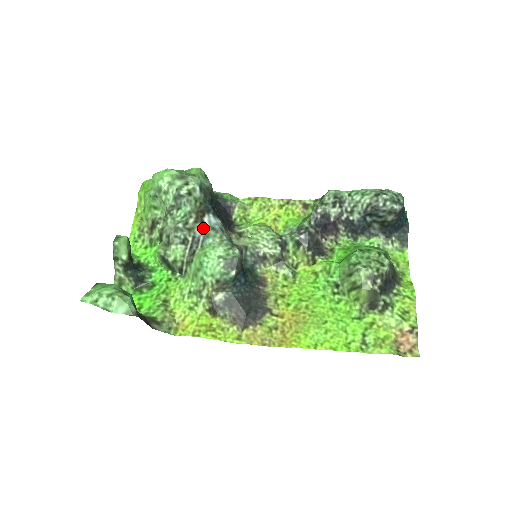
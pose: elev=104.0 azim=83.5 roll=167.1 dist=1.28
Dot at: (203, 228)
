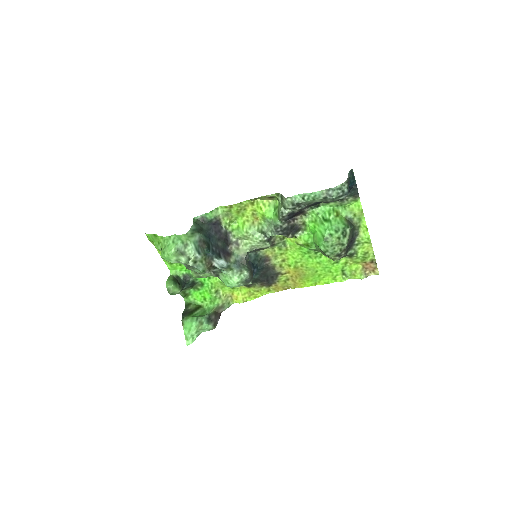
Dot at: (216, 268)
